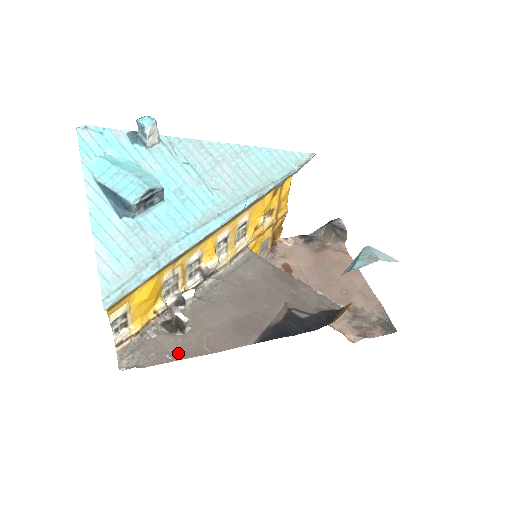
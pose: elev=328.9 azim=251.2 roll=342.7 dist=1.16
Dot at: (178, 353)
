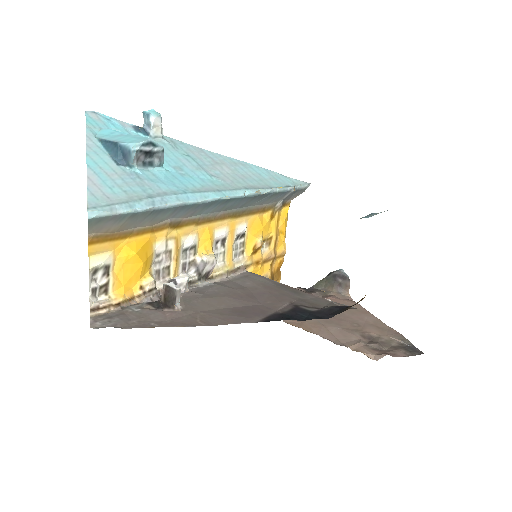
Dot at: (165, 323)
